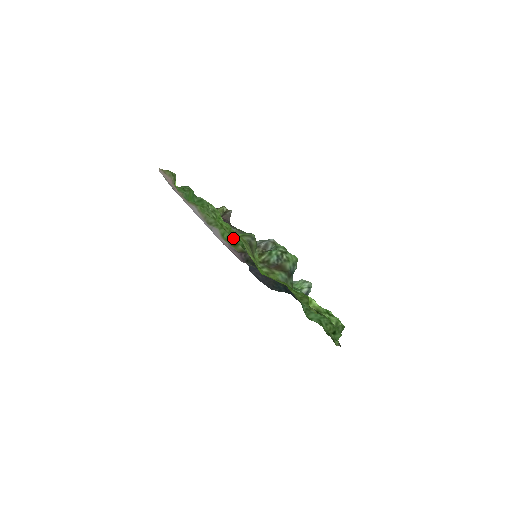
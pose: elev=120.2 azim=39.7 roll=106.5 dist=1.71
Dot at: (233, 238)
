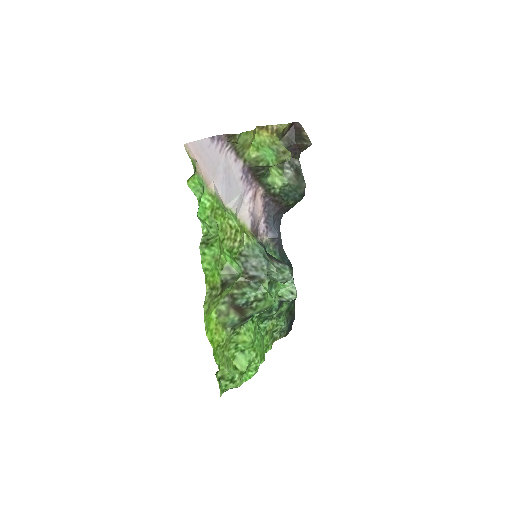
Dot at: (228, 250)
